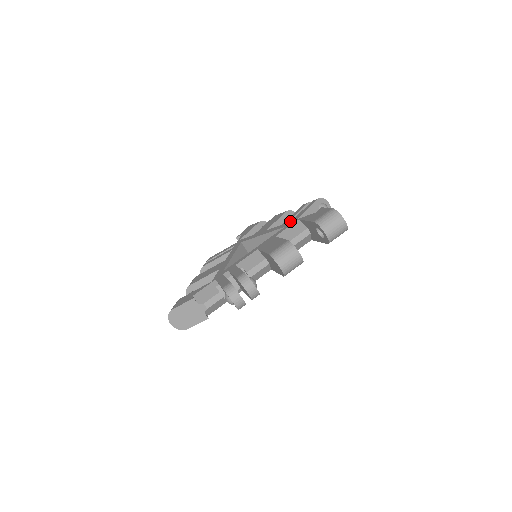
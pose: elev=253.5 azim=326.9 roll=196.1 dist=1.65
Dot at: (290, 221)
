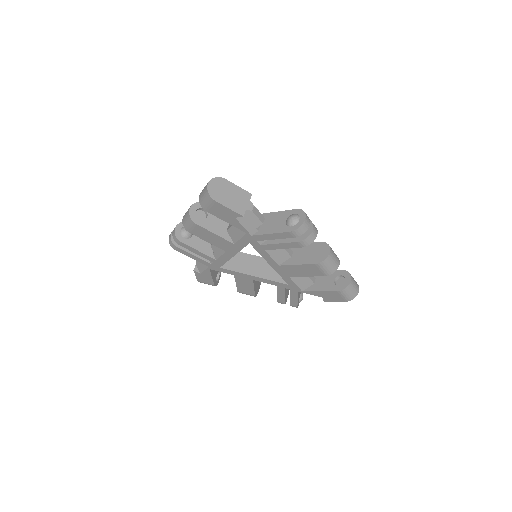
Dot at: occluded
